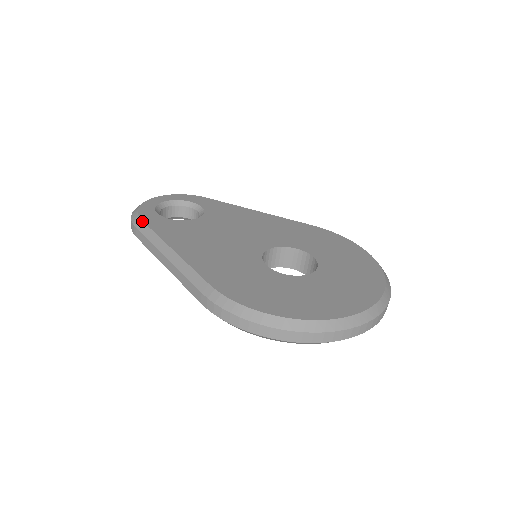
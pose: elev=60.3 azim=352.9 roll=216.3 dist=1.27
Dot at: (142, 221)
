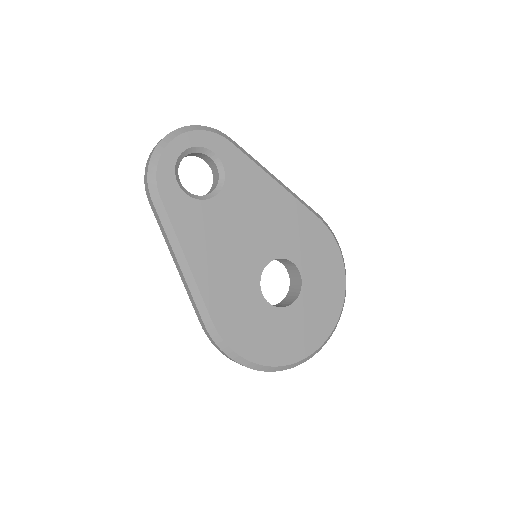
Dot at: (161, 199)
